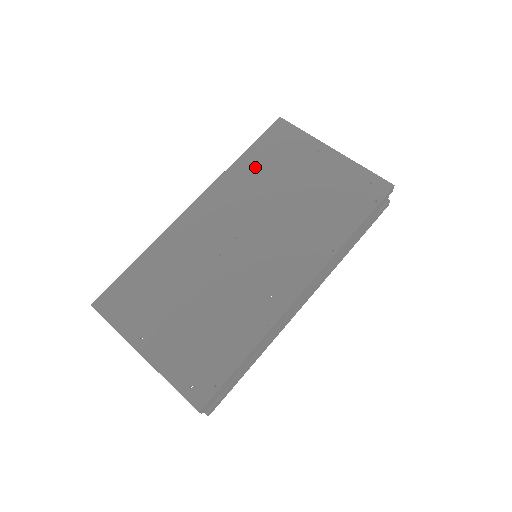
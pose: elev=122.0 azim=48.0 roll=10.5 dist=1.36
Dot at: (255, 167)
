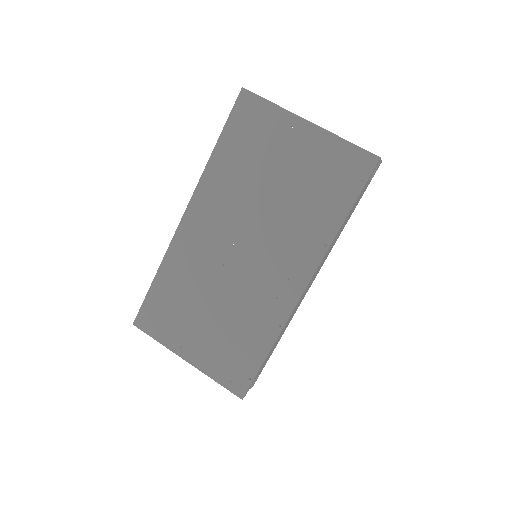
Dot at: (231, 161)
